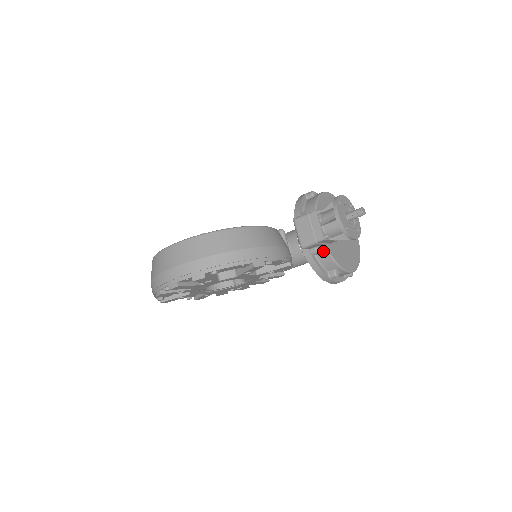
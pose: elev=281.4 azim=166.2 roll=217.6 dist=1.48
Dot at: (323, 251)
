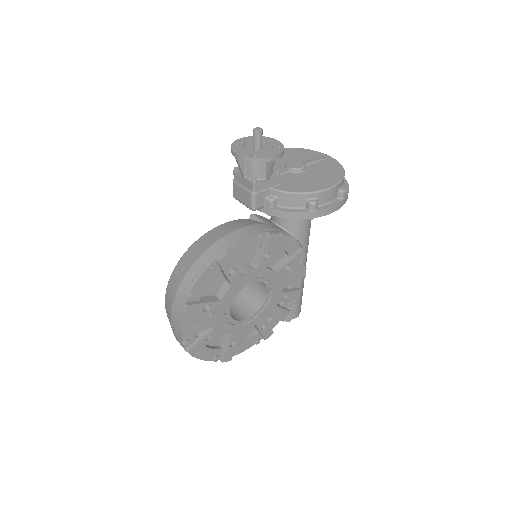
Dot at: (276, 195)
